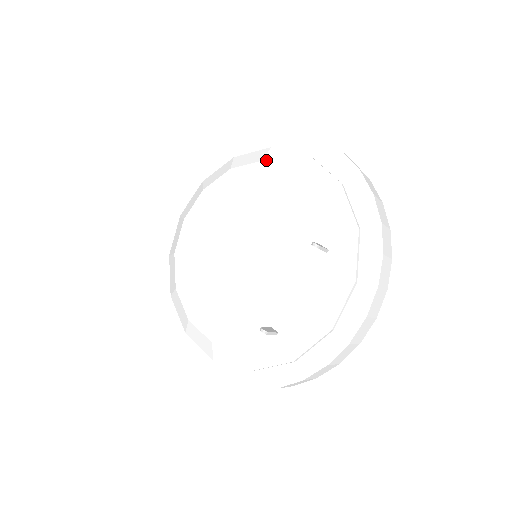
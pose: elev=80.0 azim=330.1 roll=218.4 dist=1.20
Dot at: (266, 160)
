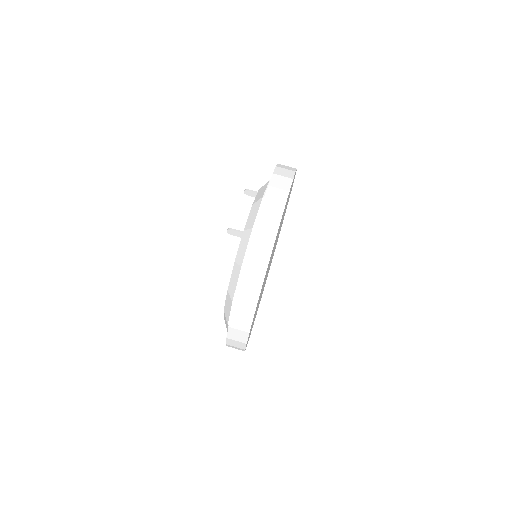
Dot at: occluded
